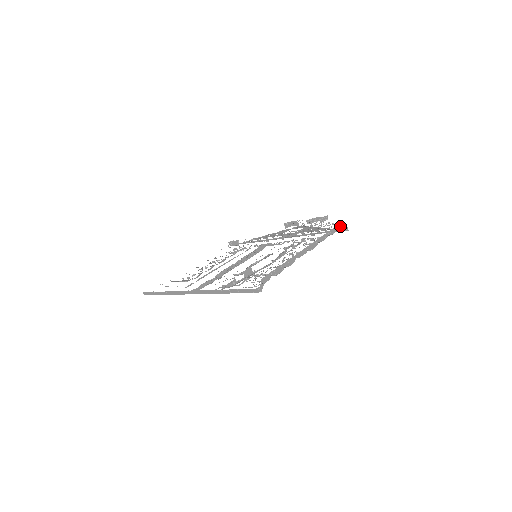
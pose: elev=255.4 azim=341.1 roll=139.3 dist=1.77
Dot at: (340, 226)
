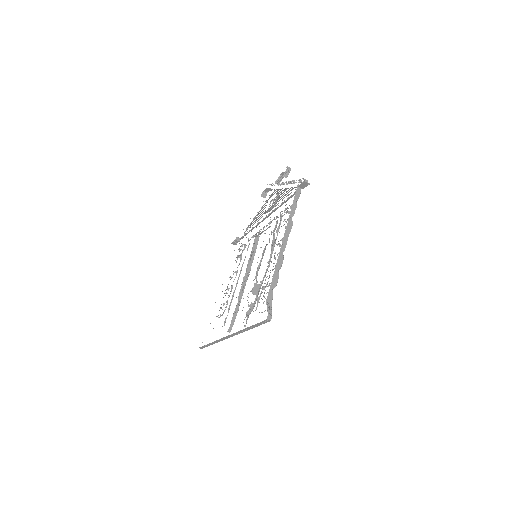
Dot at: (300, 185)
